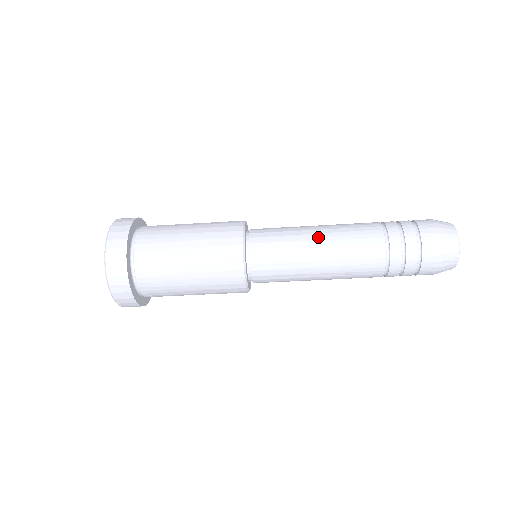
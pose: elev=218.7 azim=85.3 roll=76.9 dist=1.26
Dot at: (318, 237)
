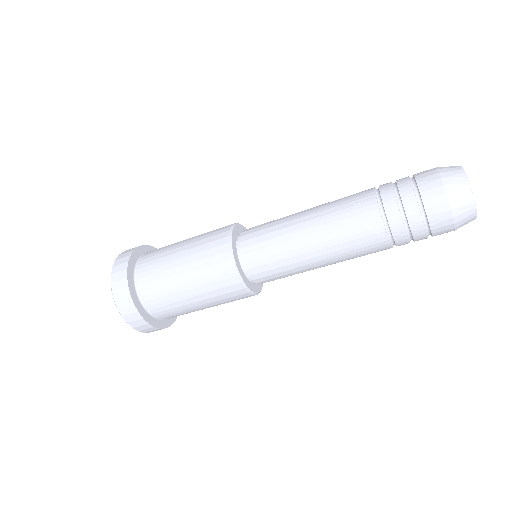
Dot at: (305, 214)
